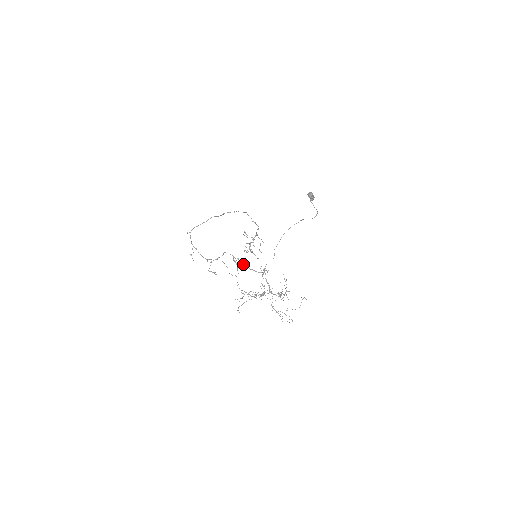
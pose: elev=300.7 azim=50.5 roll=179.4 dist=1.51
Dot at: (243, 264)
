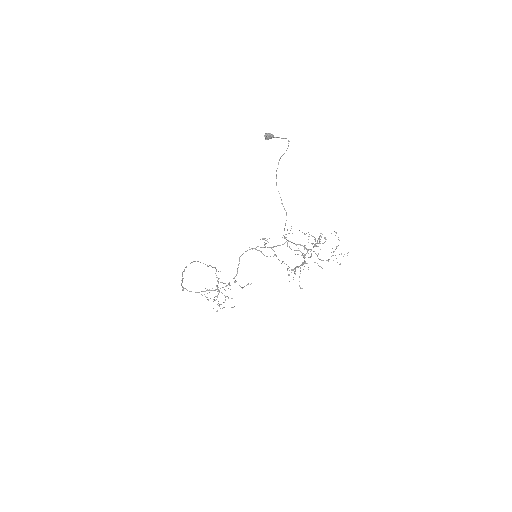
Dot at: occluded
